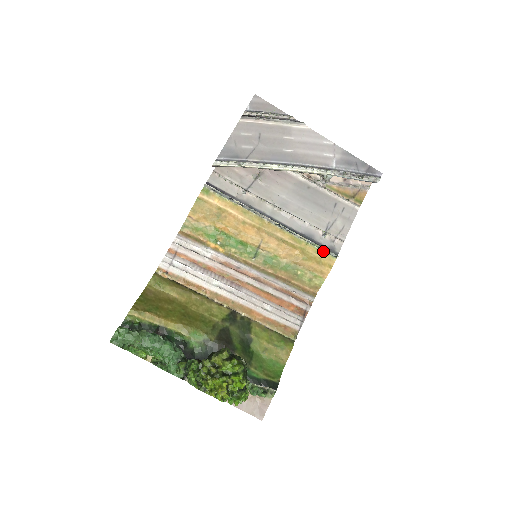
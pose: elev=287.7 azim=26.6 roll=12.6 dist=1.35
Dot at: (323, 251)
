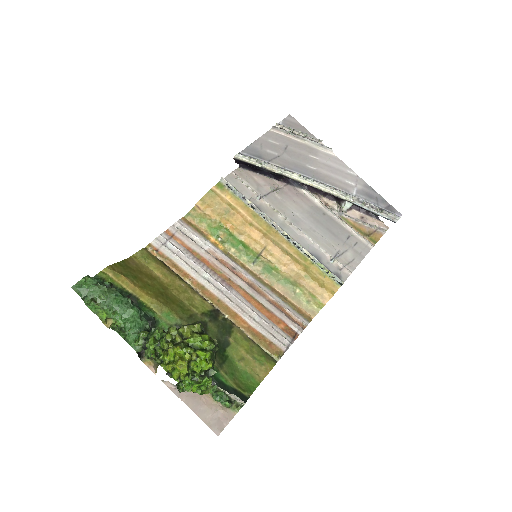
Dot at: (328, 275)
